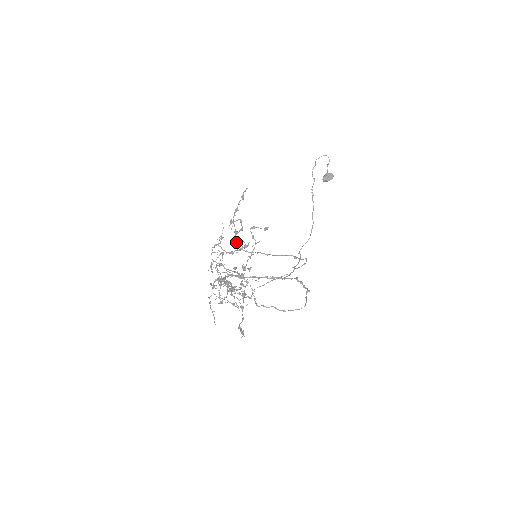
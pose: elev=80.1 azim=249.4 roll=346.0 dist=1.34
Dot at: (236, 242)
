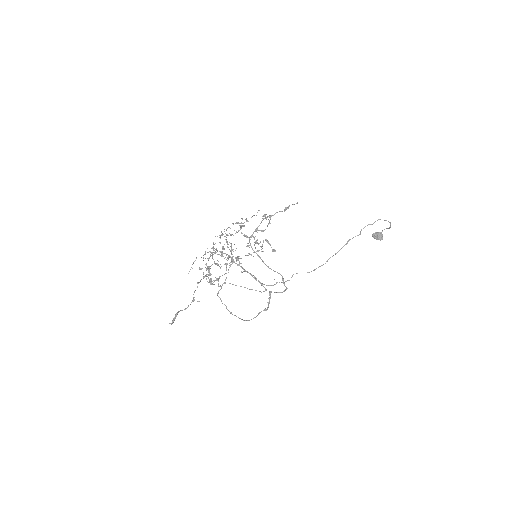
Dot at: occluded
